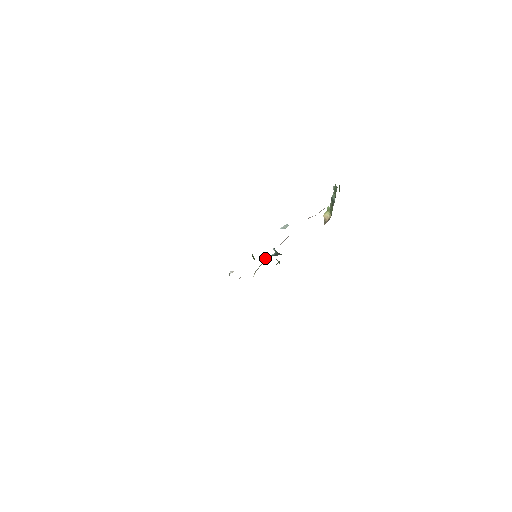
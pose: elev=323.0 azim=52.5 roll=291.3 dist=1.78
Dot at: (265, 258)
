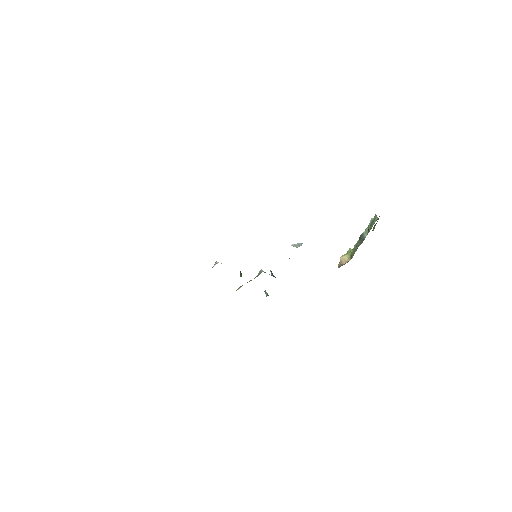
Dot at: (259, 273)
